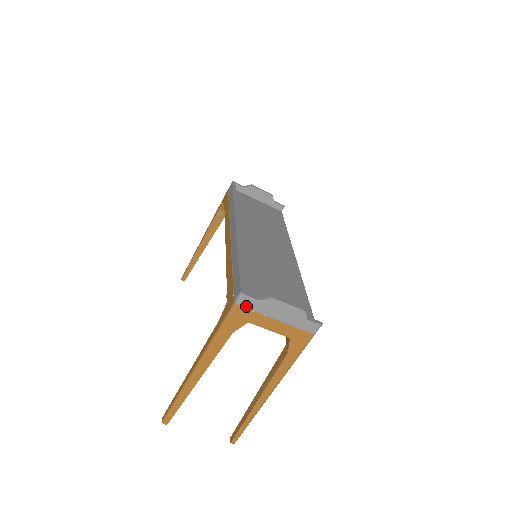
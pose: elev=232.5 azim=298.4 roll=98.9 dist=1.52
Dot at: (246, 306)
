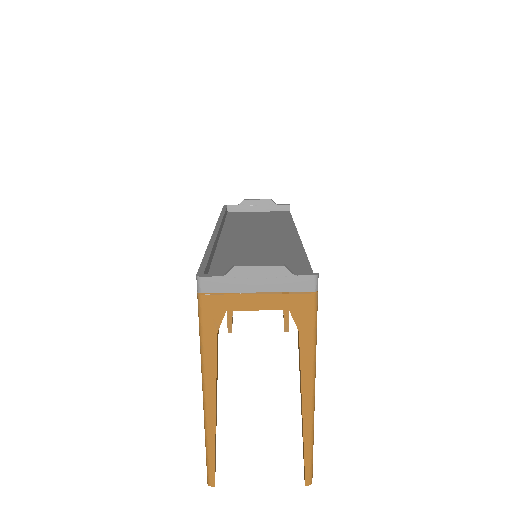
Dot at: (212, 291)
